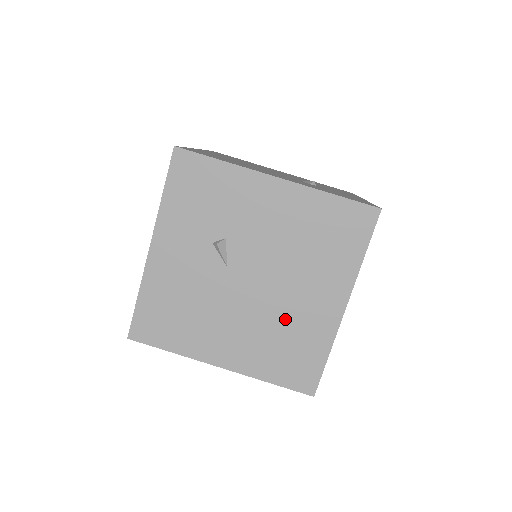
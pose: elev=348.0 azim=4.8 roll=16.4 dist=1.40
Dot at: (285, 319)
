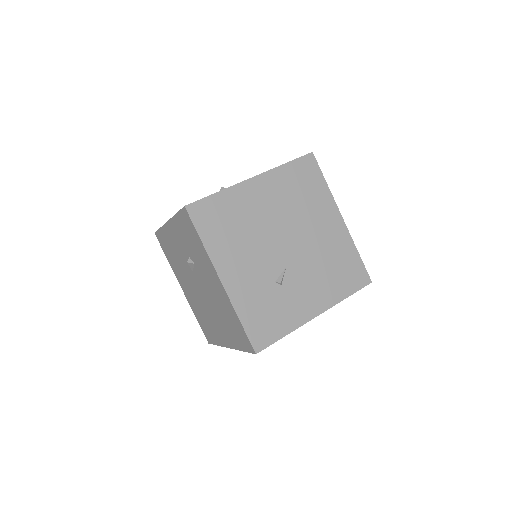
Dot at: (207, 315)
